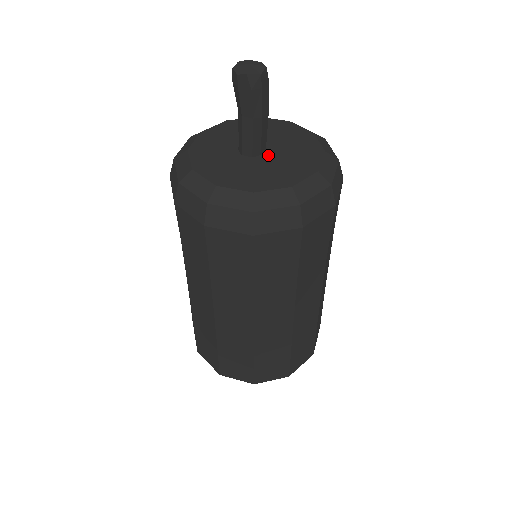
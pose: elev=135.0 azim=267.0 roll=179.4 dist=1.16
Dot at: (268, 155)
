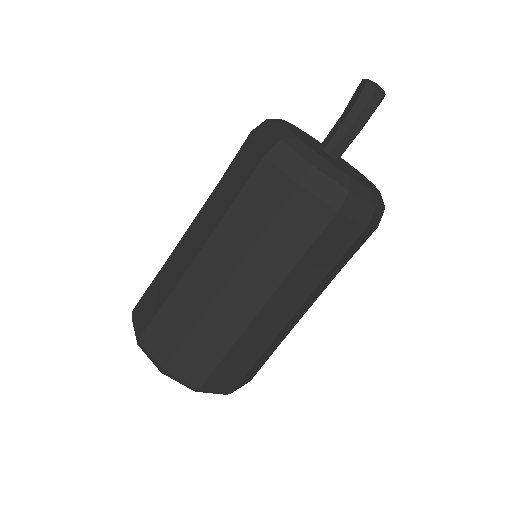
Dot at: (334, 159)
